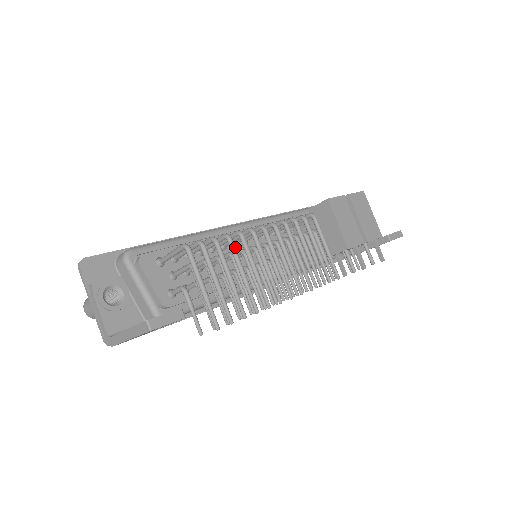
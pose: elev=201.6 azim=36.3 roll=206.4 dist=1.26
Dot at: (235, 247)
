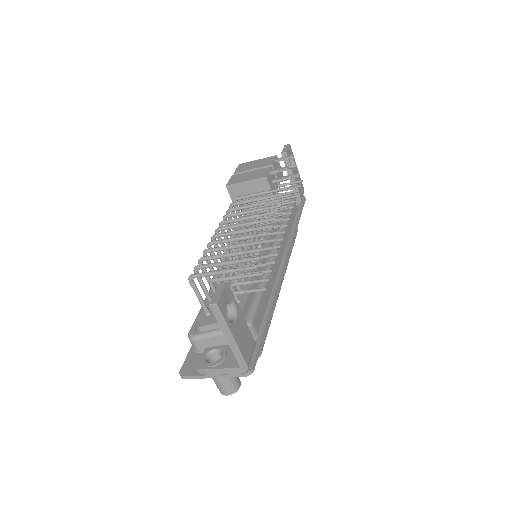
Dot at: (214, 248)
